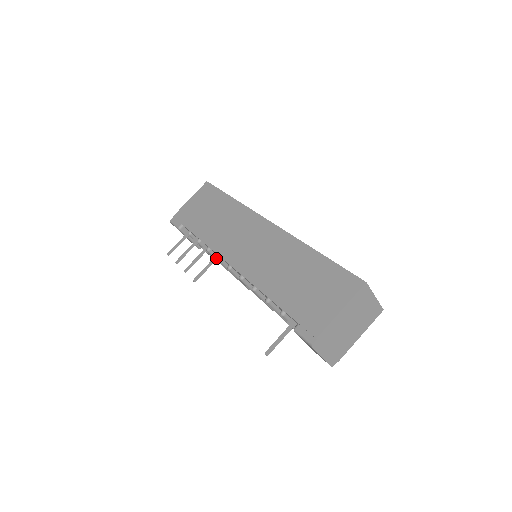
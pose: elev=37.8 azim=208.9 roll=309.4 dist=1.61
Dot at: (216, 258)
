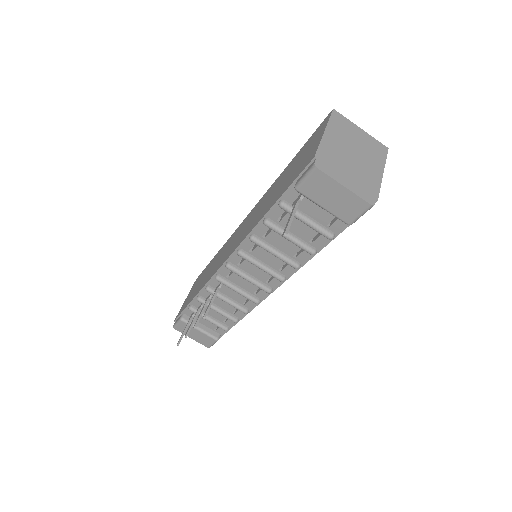
Dot at: occluded
